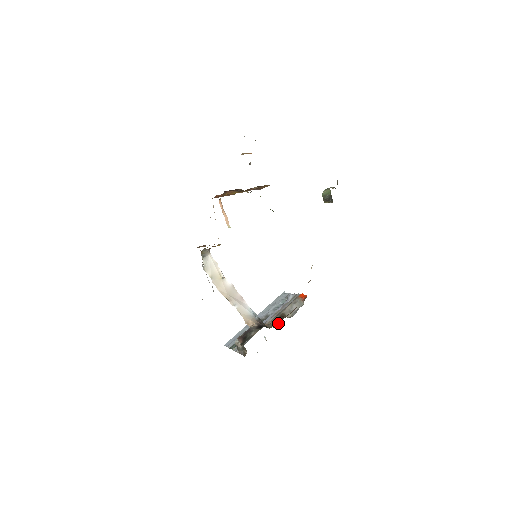
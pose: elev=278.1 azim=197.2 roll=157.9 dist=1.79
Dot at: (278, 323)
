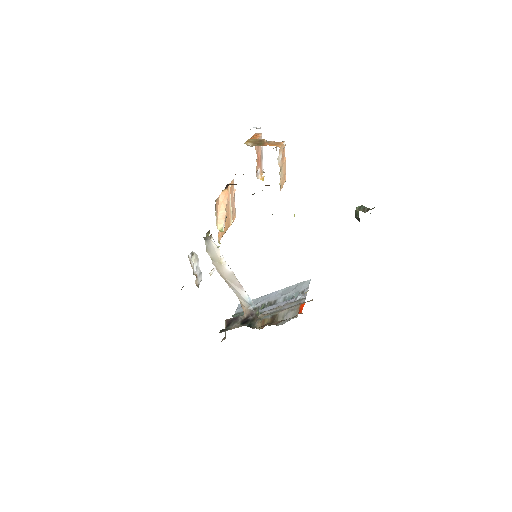
Dot at: (264, 324)
